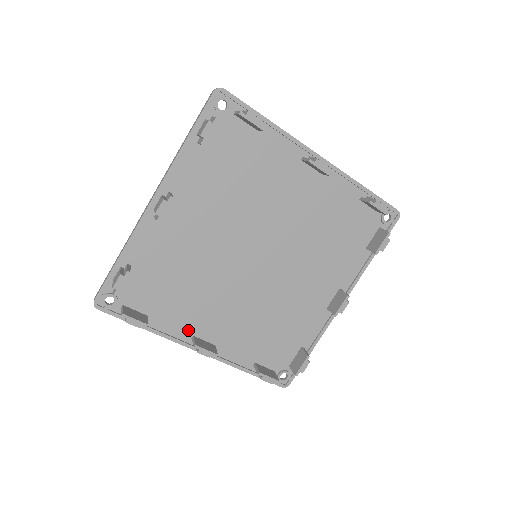
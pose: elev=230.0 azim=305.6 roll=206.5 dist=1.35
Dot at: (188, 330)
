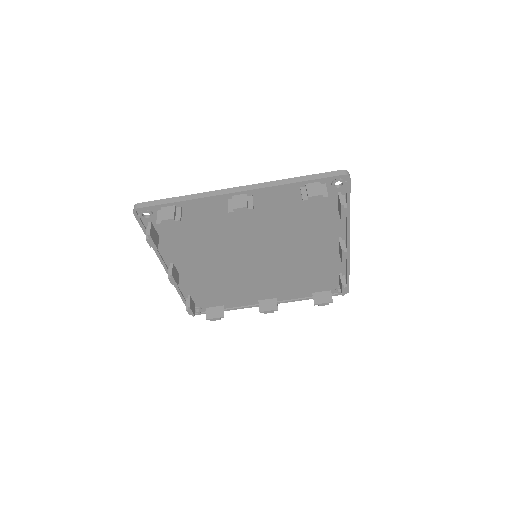
Dot at: (253, 300)
